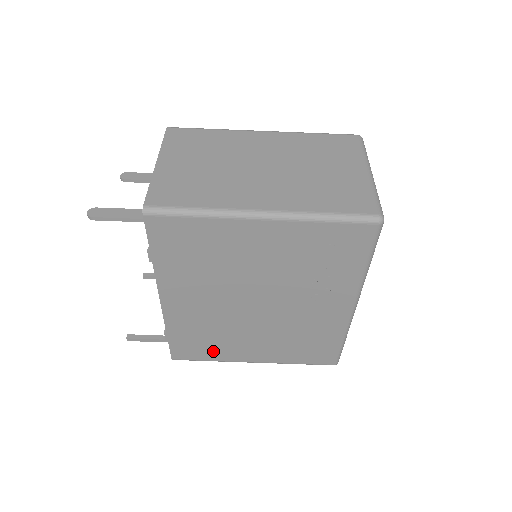
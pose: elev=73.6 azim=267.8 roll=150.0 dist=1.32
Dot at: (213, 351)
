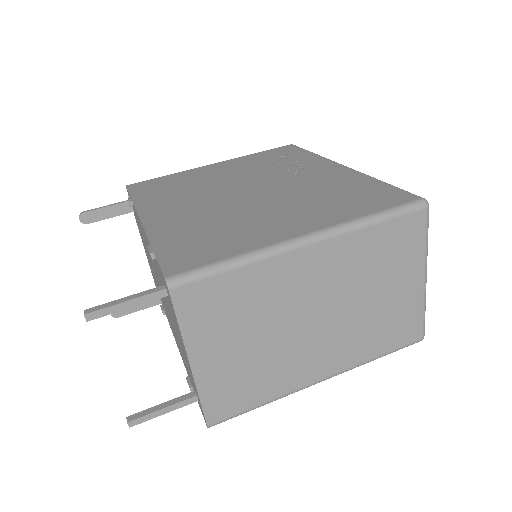
Dot at: (229, 243)
